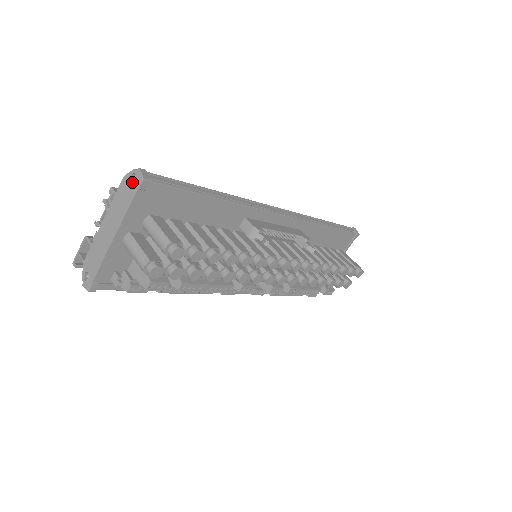
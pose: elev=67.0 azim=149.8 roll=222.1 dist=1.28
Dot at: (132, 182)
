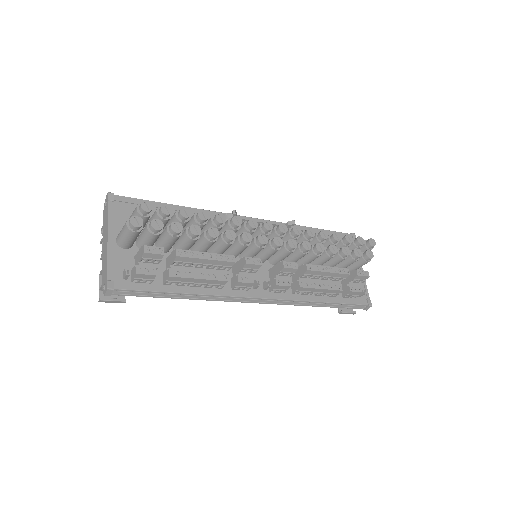
Dot at: (106, 206)
